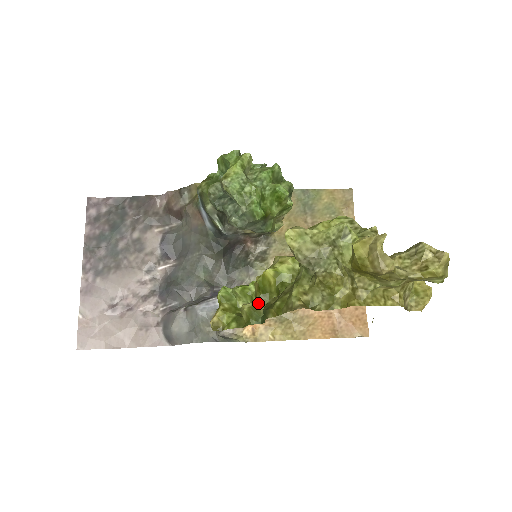
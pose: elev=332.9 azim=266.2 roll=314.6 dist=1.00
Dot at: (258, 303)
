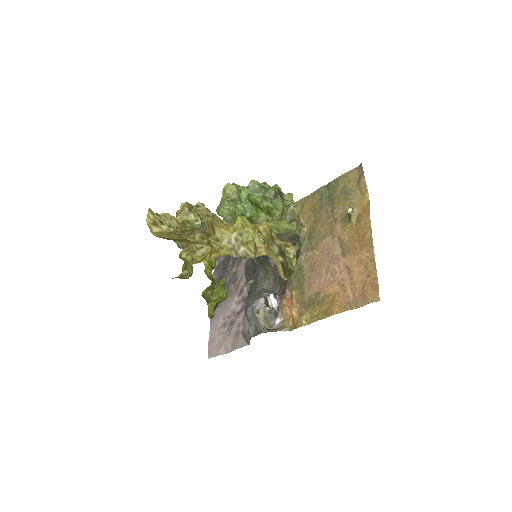
Dot at: (210, 288)
